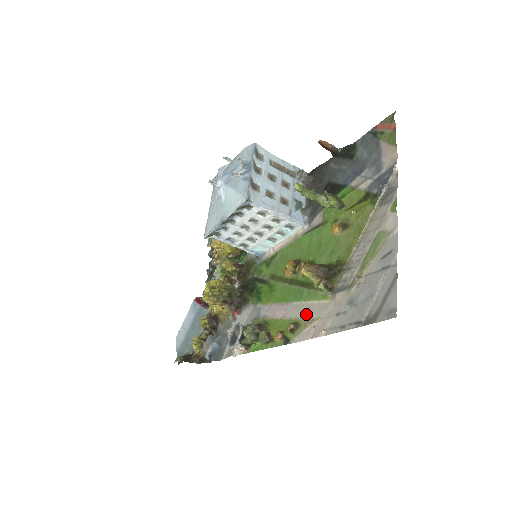
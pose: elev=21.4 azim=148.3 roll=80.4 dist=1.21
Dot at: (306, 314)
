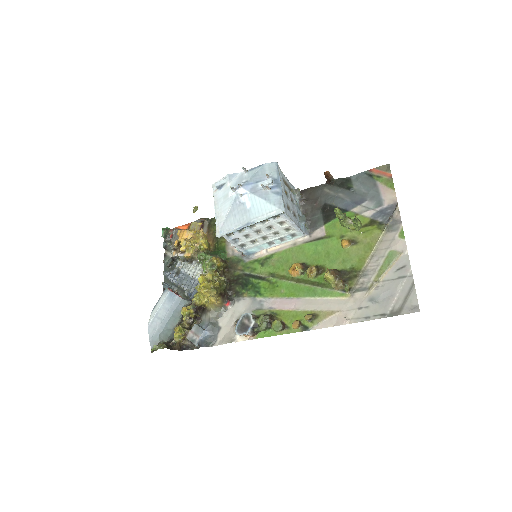
Dot at: (324, 307)
